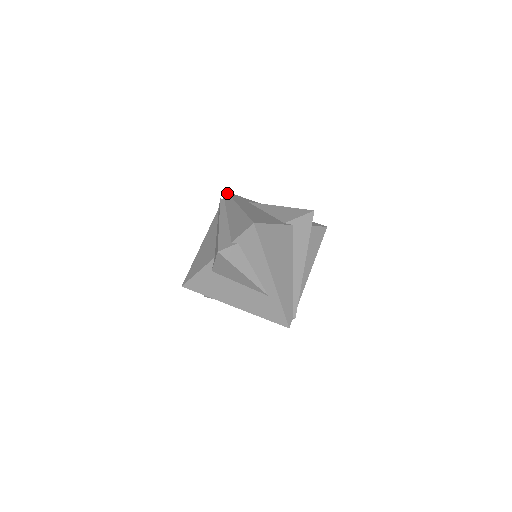
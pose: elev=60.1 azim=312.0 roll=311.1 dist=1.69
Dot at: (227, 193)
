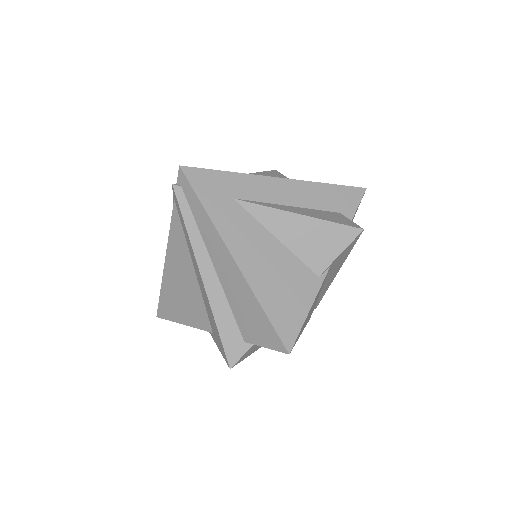
Dot at: (184, 176)
